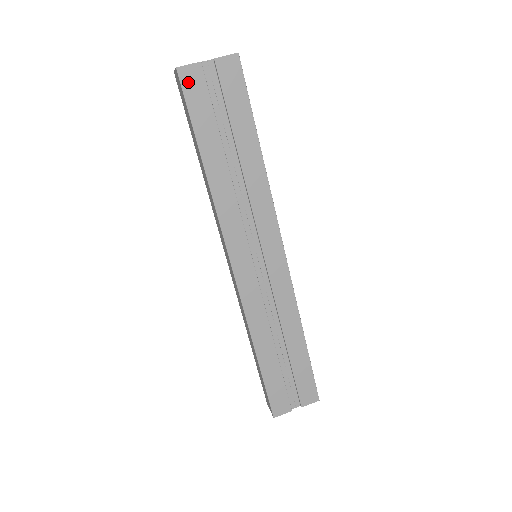
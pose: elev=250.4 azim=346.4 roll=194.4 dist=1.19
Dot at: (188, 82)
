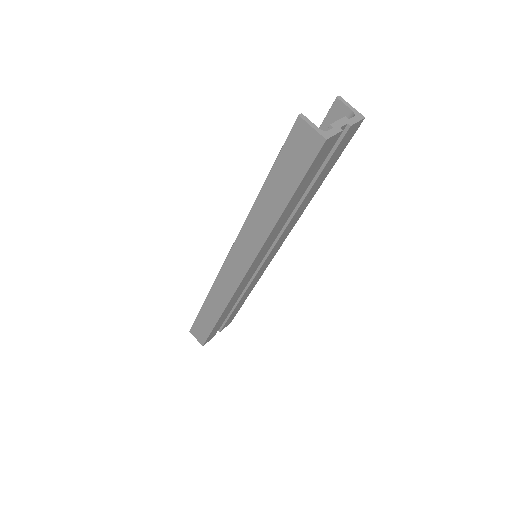
Dot at: (323, 150)
